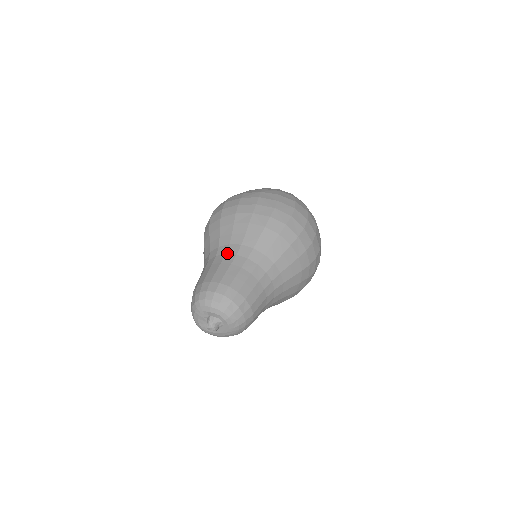
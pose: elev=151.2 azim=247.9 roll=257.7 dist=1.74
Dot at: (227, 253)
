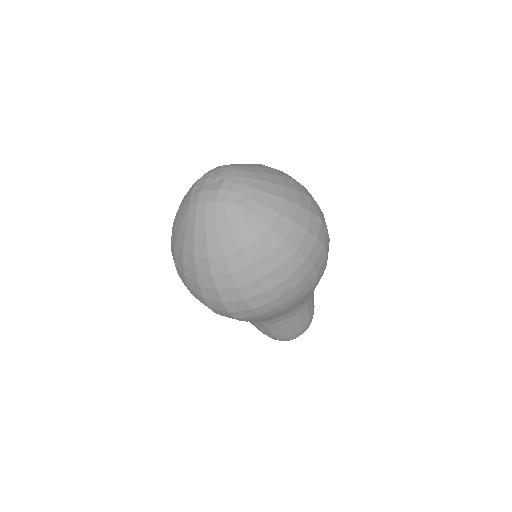
Dot at: (289, 318)
